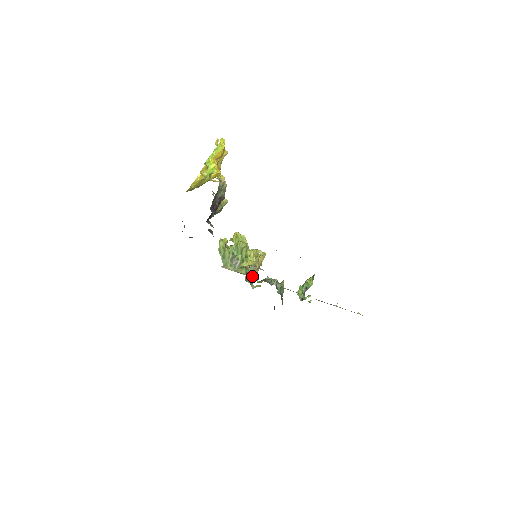
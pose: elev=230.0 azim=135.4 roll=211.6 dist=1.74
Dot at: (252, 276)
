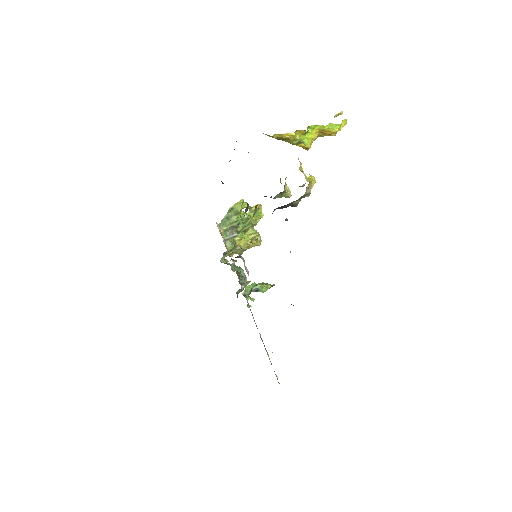
Dot at: (233, 260)
